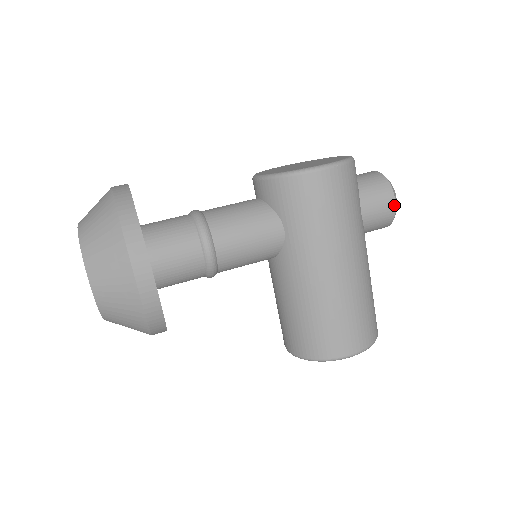
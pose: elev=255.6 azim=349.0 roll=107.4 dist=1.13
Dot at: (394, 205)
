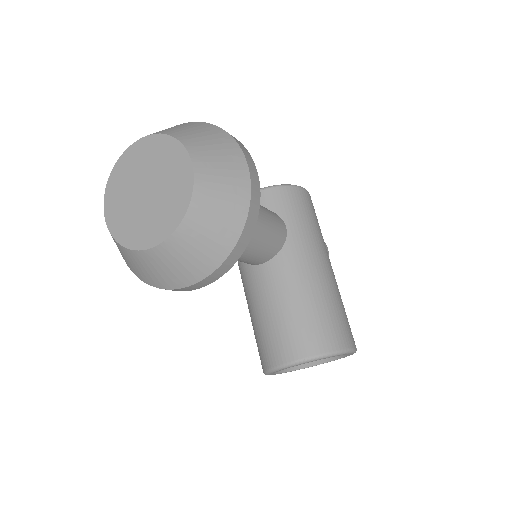
Dot at: occluded
